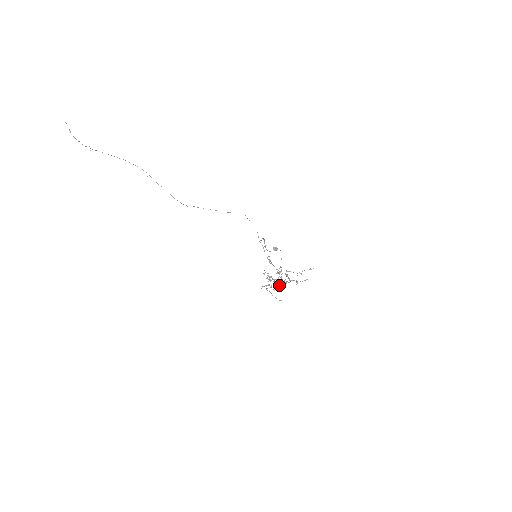
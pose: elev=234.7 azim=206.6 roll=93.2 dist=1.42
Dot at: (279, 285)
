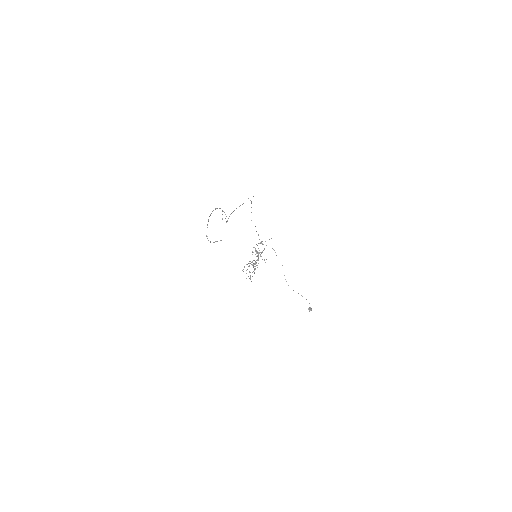
Dot at: occluded
